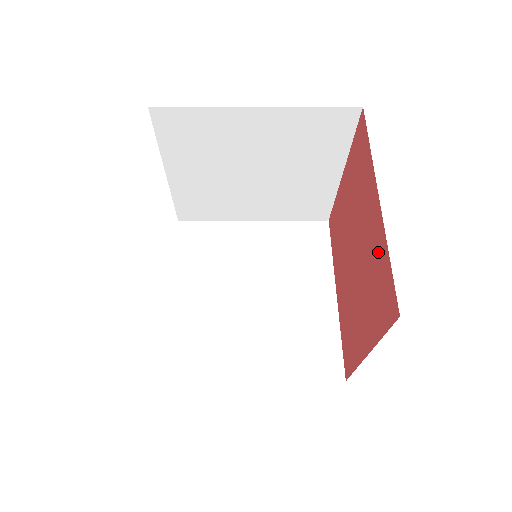
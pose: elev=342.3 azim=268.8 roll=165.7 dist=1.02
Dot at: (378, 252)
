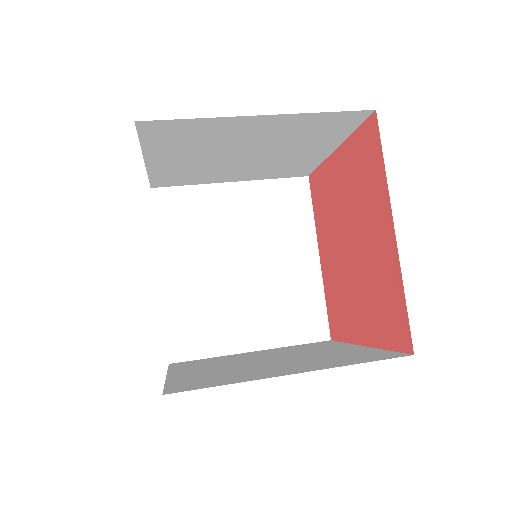
Dot at: (388, 277)
